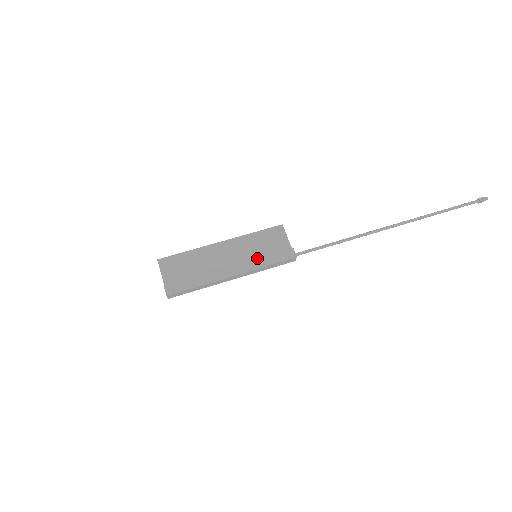
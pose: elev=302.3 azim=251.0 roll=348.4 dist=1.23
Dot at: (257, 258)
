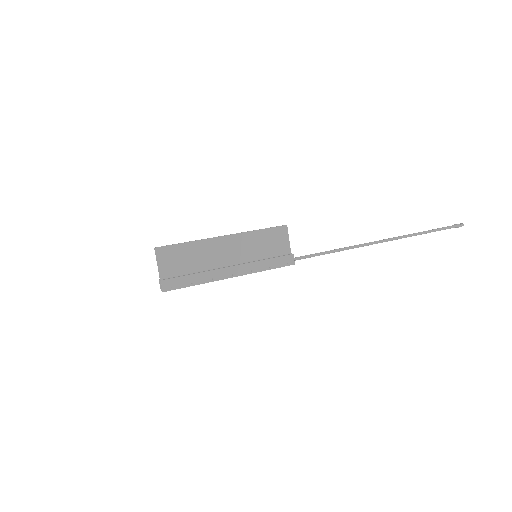
Dot at: (258, 261)
